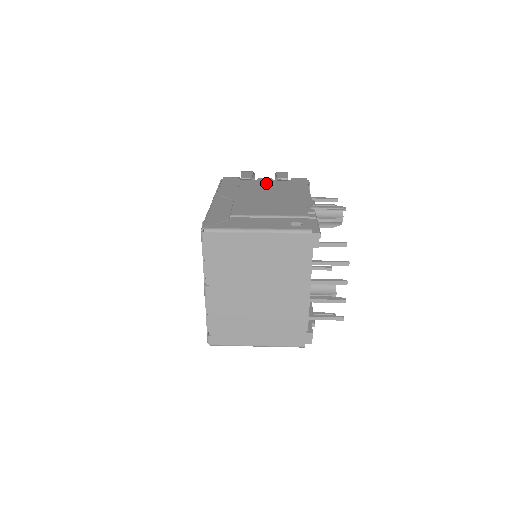
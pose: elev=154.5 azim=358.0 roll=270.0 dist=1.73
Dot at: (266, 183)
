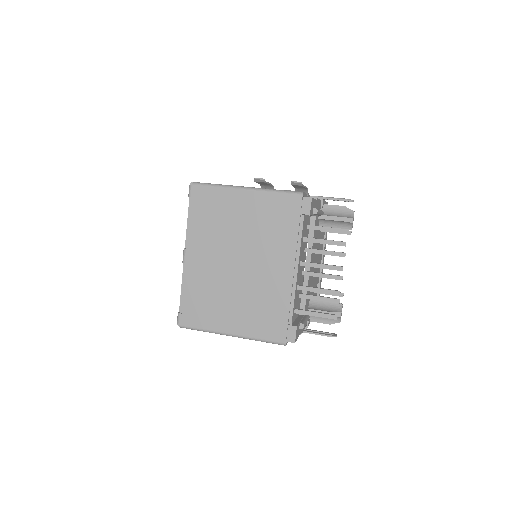
Dot at: occluded
